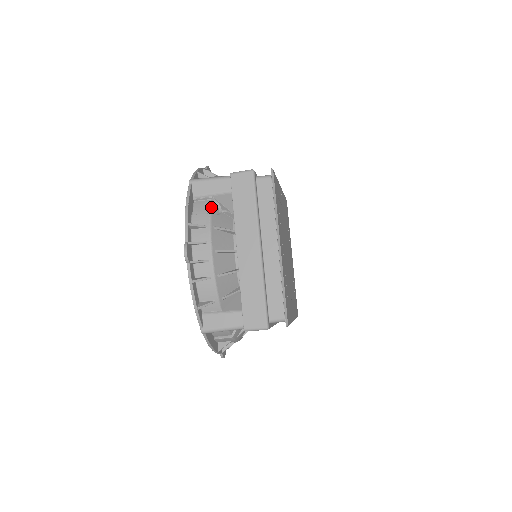
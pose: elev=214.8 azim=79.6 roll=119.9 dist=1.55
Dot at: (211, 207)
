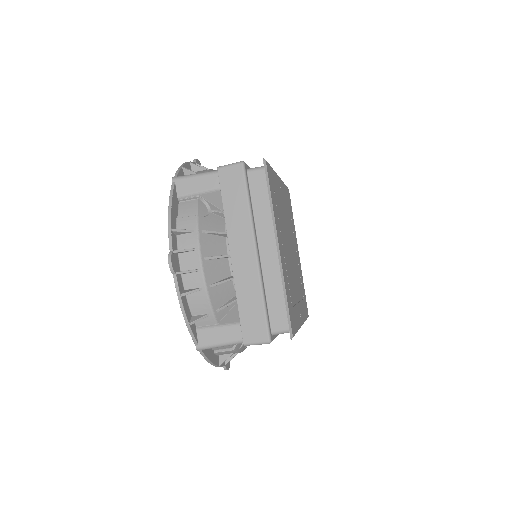
Dot at: (198, 208)
